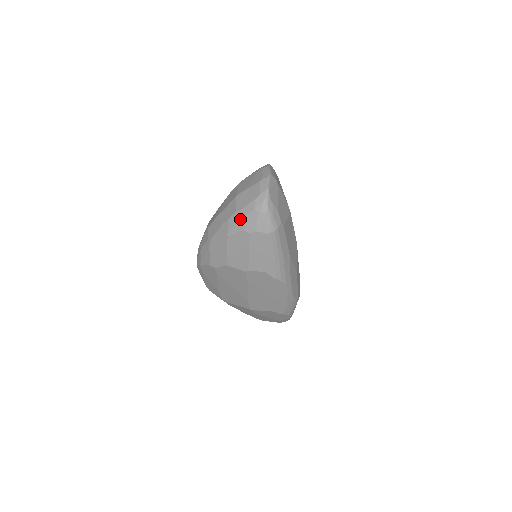
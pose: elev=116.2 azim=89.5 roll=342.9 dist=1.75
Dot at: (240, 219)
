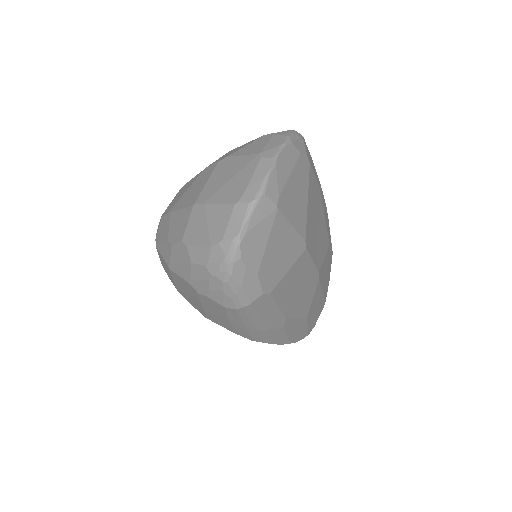
Dot at: (184, 262)
